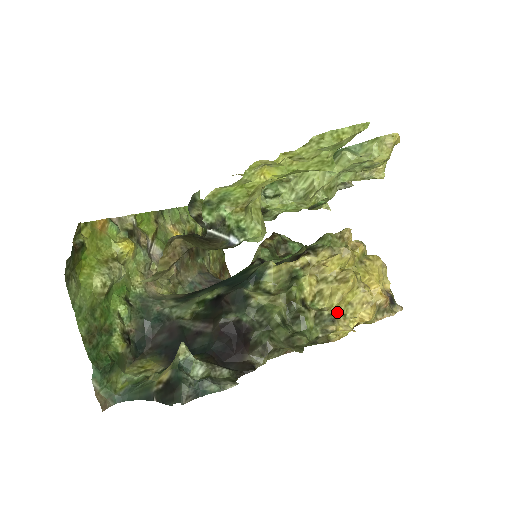
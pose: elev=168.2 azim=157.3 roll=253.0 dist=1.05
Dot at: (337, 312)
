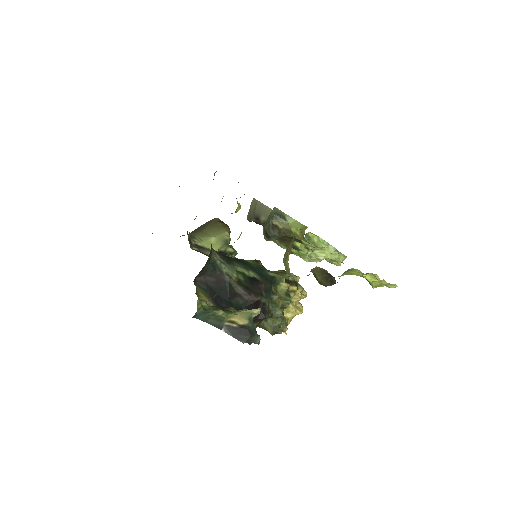
Dot at: occluded
